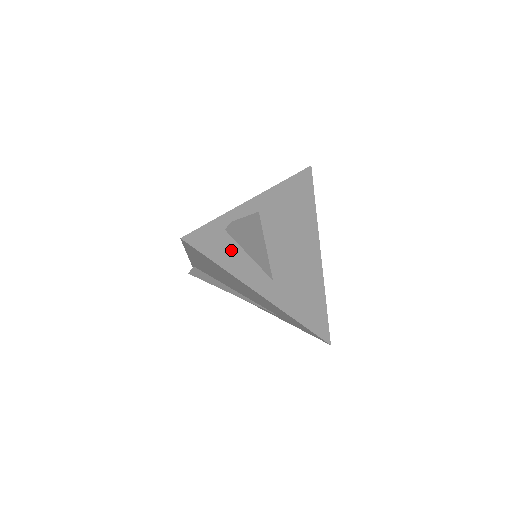
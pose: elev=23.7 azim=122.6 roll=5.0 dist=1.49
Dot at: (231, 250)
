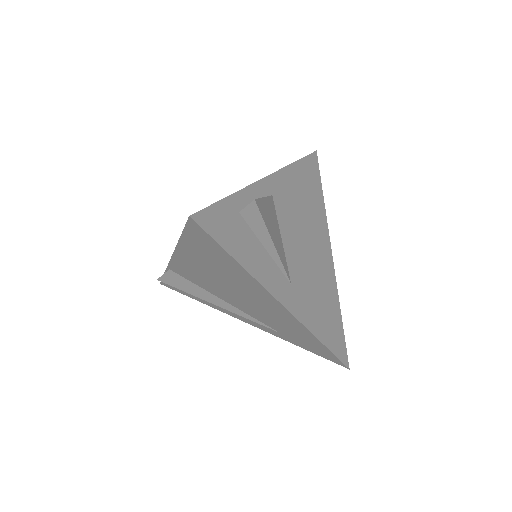
Dot at: (247, 240)
